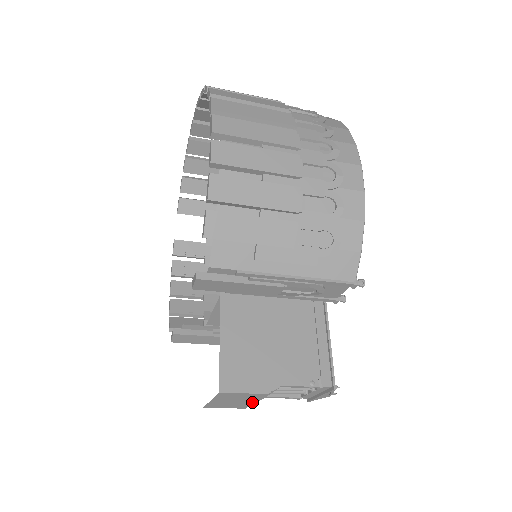
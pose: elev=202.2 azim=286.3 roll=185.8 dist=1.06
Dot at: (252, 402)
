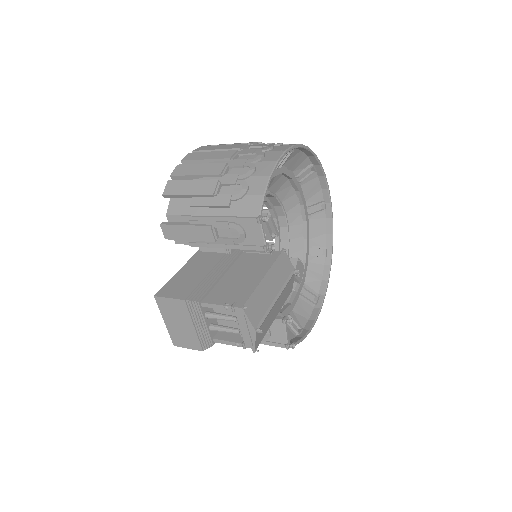
Dot at: (193, 328)
